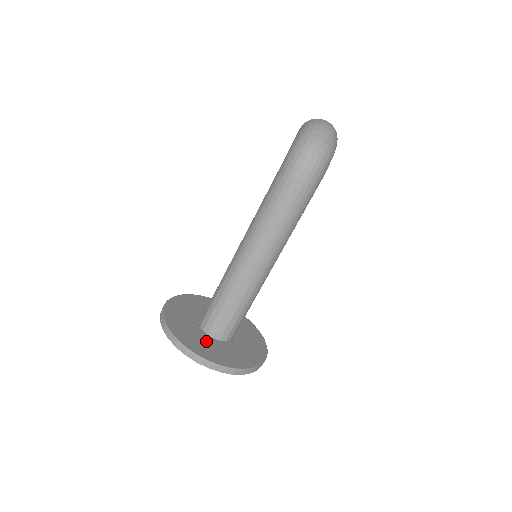
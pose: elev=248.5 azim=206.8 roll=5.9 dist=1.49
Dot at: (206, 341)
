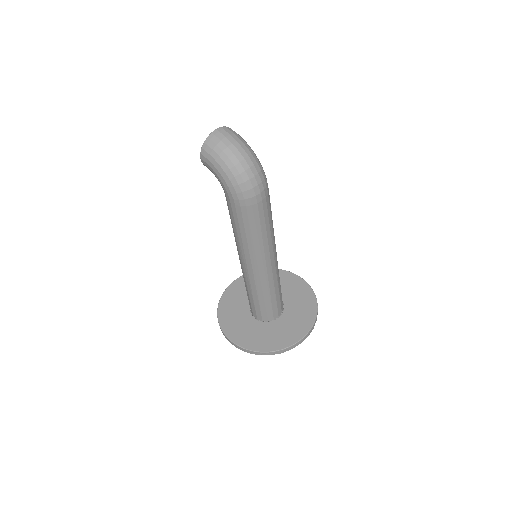
Dot at: (283, 325)
